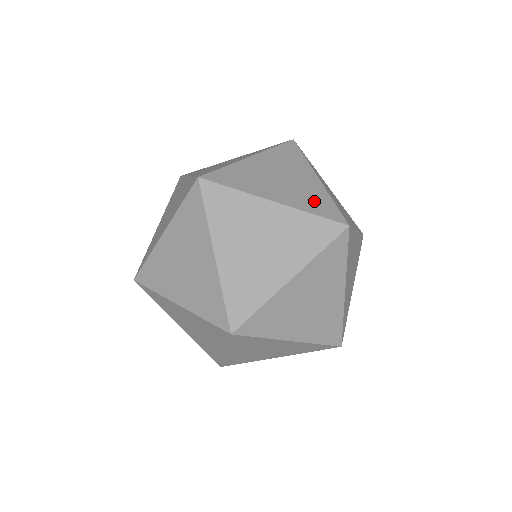
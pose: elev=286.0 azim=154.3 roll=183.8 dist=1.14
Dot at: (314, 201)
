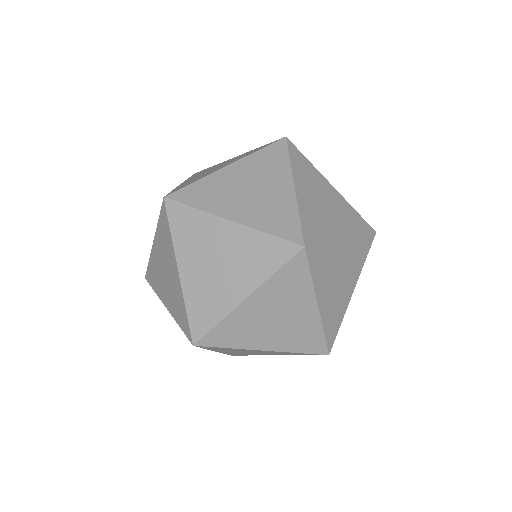
Dot at: (276, 217)
